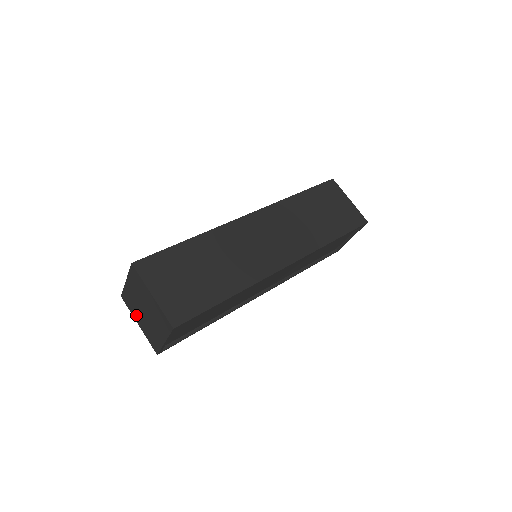
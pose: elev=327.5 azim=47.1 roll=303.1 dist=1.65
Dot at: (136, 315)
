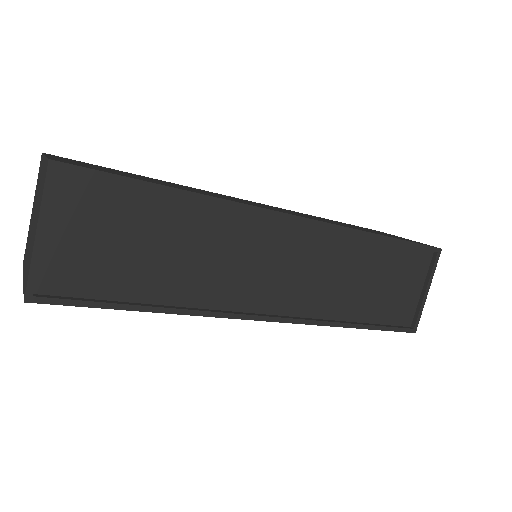
Dot at: (25, 261)
